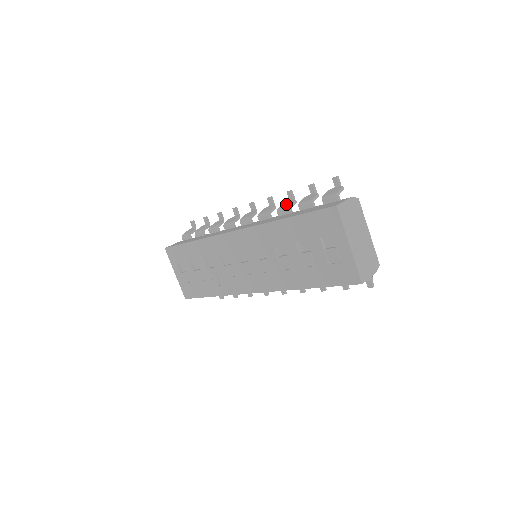
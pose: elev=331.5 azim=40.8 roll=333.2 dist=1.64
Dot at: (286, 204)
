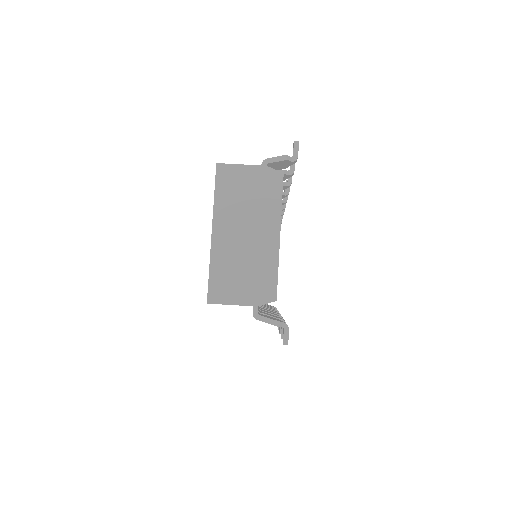
Dot at: occluded
